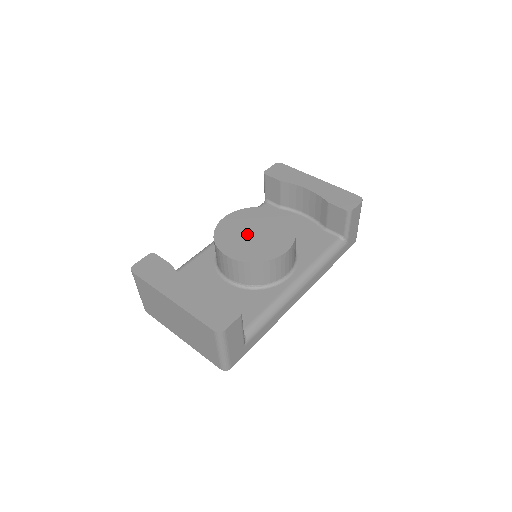
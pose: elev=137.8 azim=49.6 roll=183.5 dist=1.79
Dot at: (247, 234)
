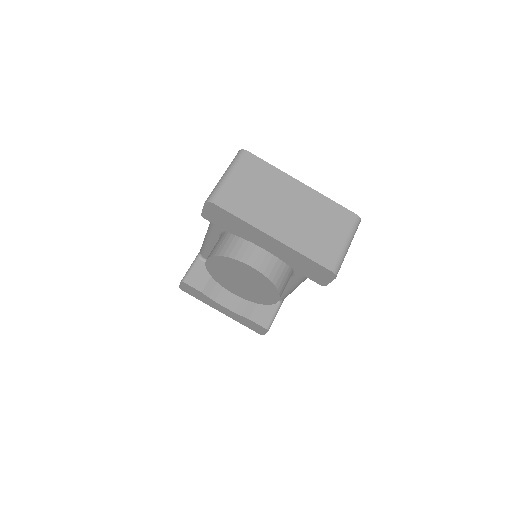
Dot at: (236, 281)
